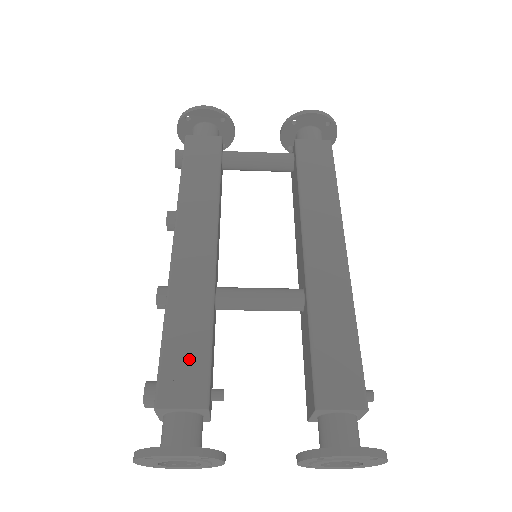
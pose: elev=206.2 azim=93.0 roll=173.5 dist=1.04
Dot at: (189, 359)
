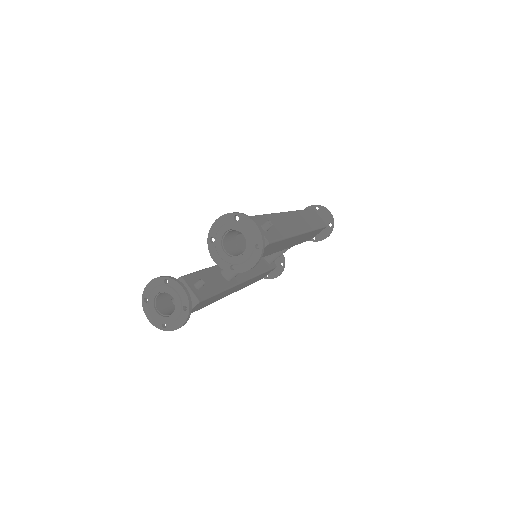
Dot at: occluded
